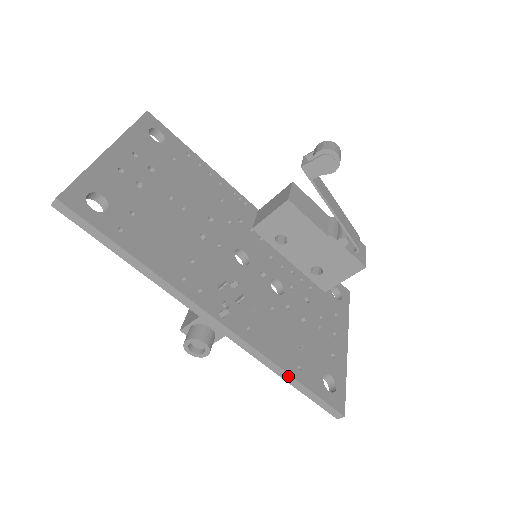
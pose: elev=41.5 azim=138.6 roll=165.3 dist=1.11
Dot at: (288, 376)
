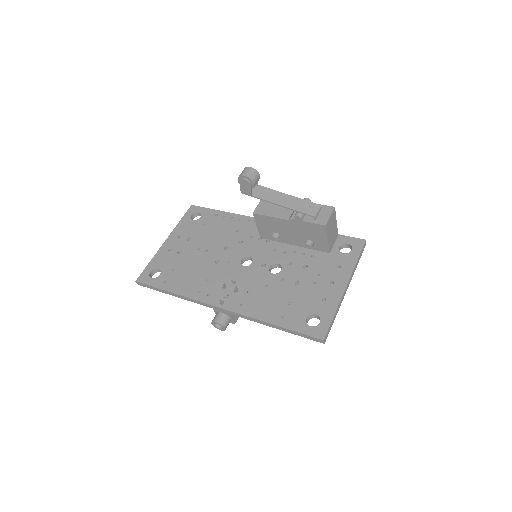
Dot at: (272, 325)
